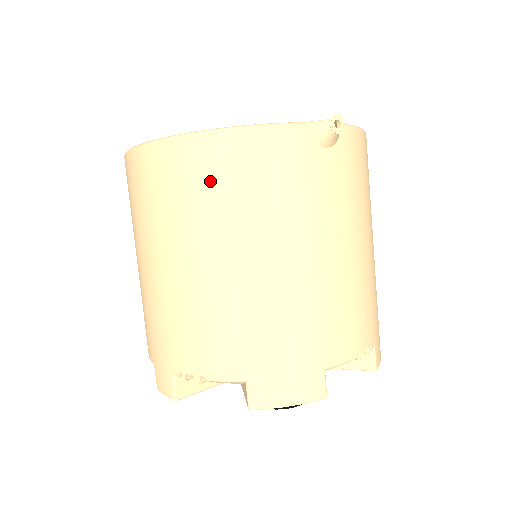
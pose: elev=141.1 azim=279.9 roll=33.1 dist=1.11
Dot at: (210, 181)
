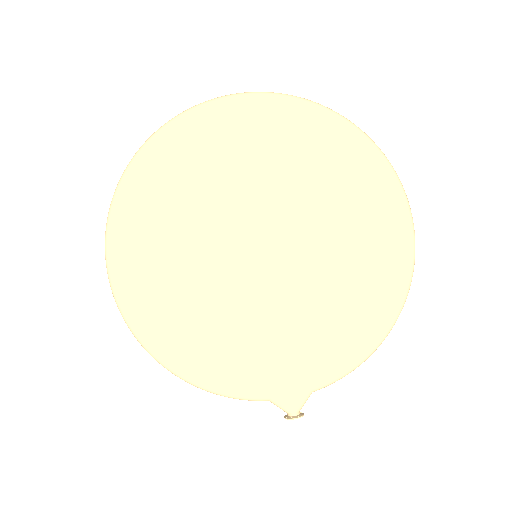
Dot at: occluded
